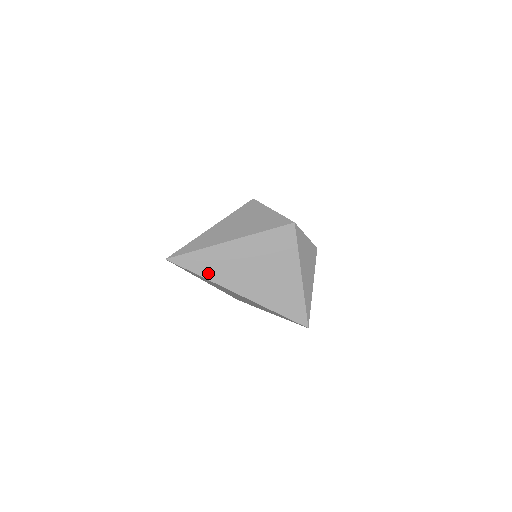
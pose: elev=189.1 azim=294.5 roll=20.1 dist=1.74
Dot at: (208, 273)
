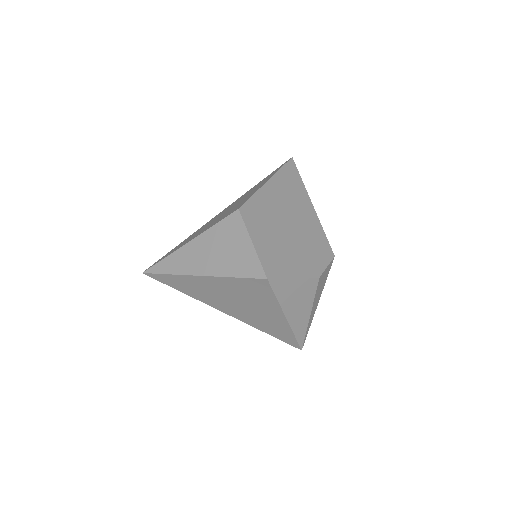
Dot at: (187, 291)
